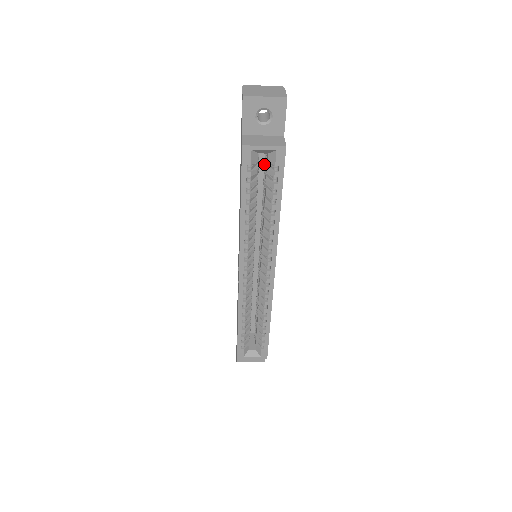
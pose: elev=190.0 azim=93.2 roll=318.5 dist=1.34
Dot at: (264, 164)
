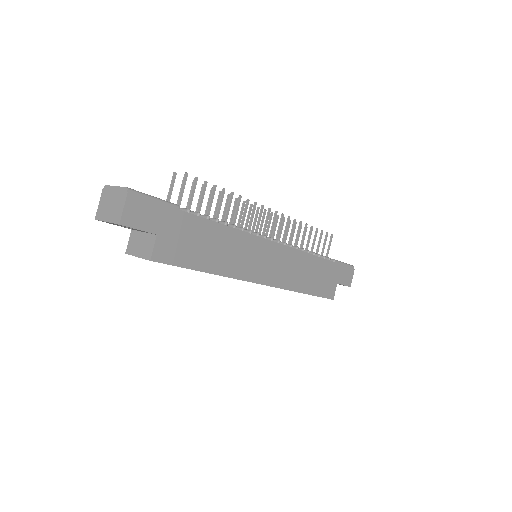
Dot at: occluded
